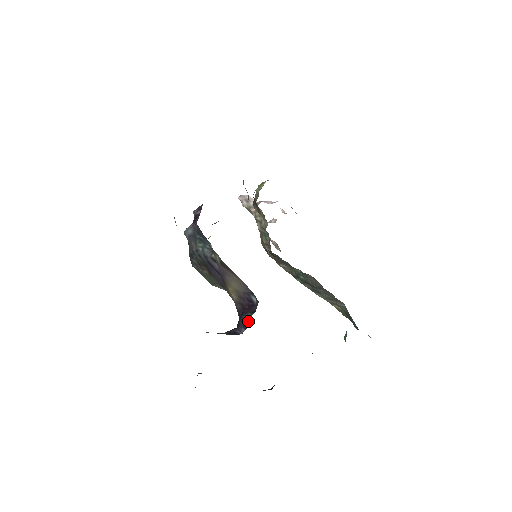
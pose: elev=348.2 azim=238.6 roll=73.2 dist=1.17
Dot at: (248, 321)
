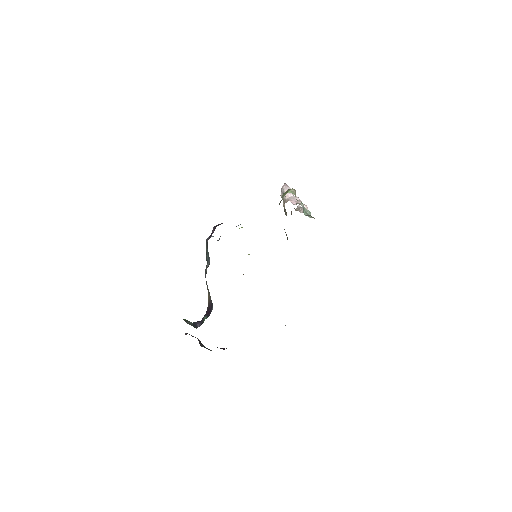
Dot at: (203, 321)
